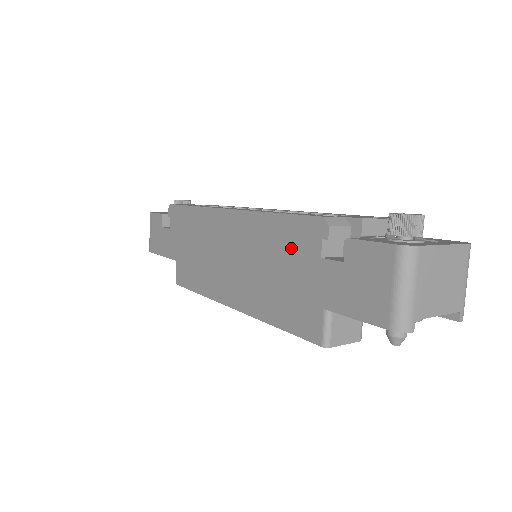
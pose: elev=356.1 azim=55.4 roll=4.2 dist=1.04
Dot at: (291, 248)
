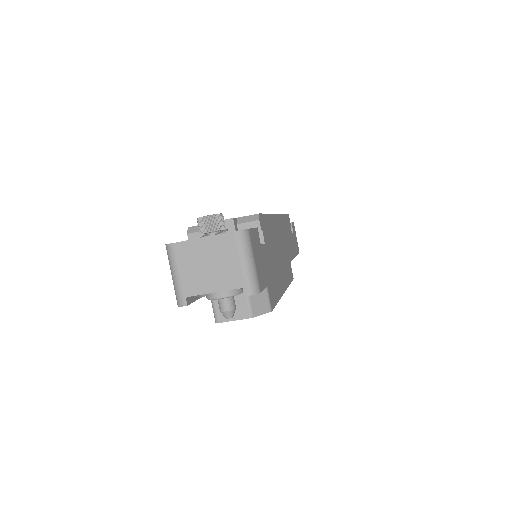
Dot at: occluded
